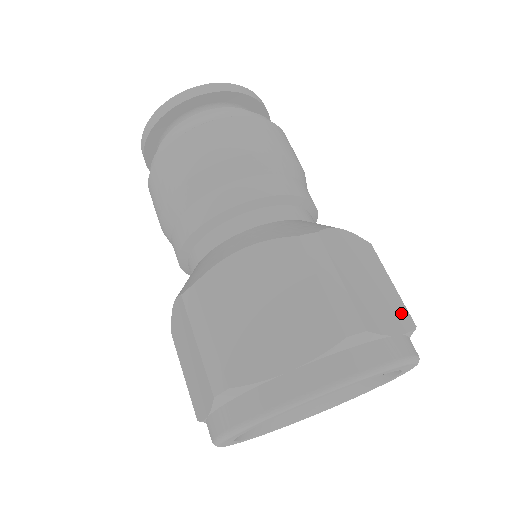
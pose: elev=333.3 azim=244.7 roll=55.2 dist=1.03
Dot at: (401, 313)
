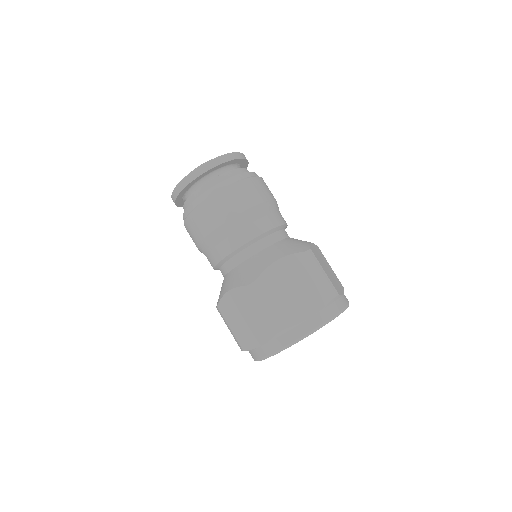
Dot at: (339, 282)
